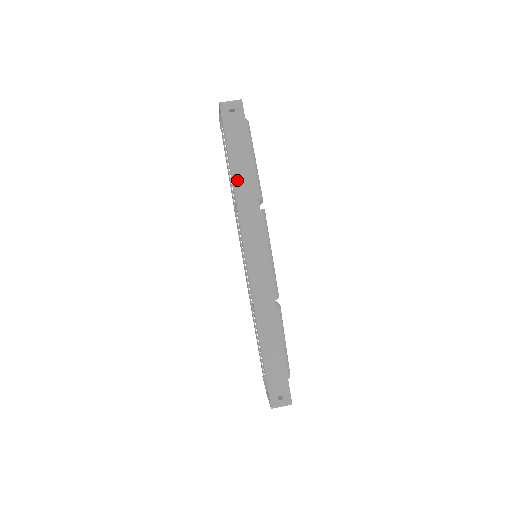
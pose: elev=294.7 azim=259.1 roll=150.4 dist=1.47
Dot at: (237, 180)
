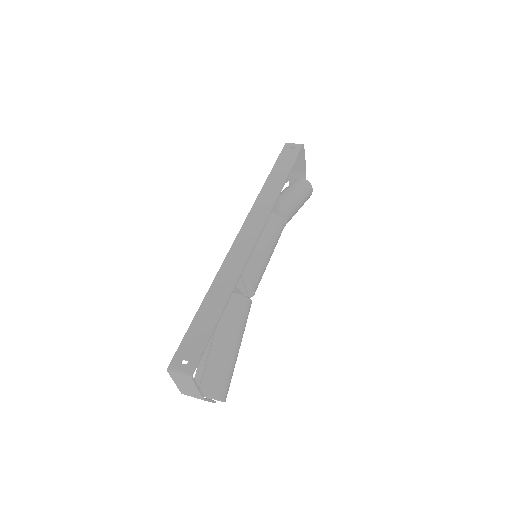
Dot at: (269, 182)
